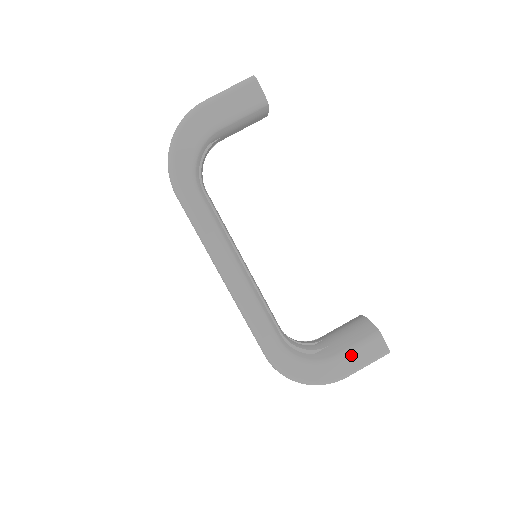
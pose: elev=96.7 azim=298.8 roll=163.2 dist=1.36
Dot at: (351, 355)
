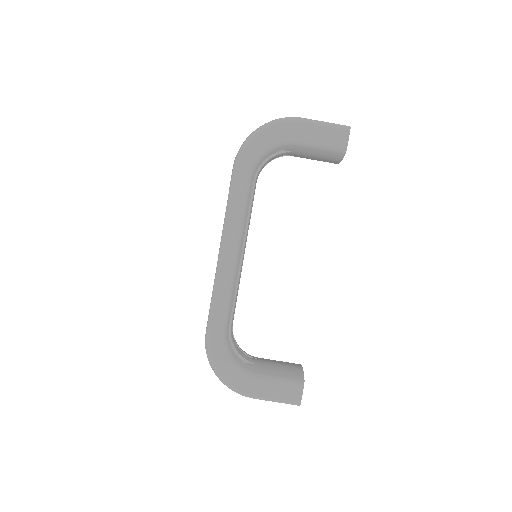
Dot at: (269, 383)
